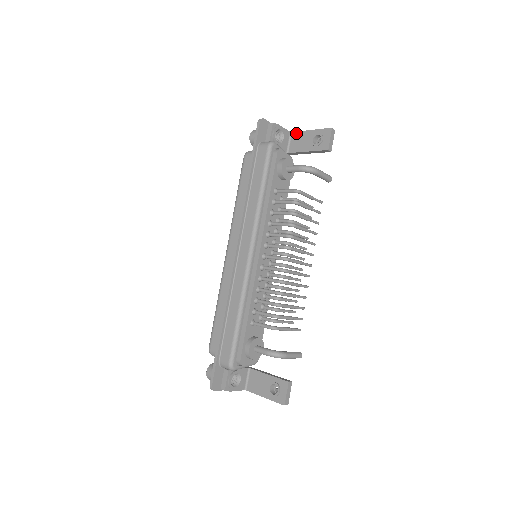
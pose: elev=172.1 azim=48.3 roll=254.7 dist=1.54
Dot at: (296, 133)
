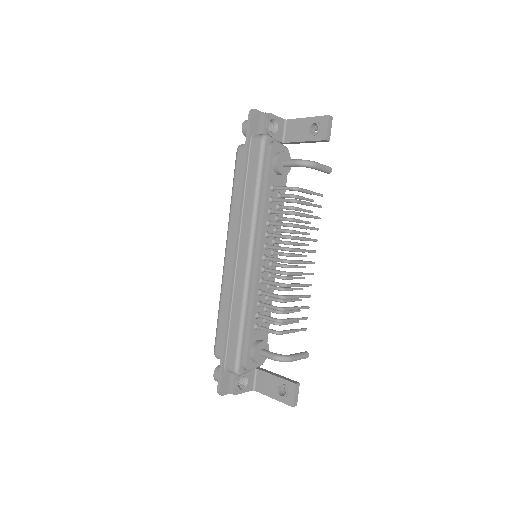
Dot at: (291, 121)
